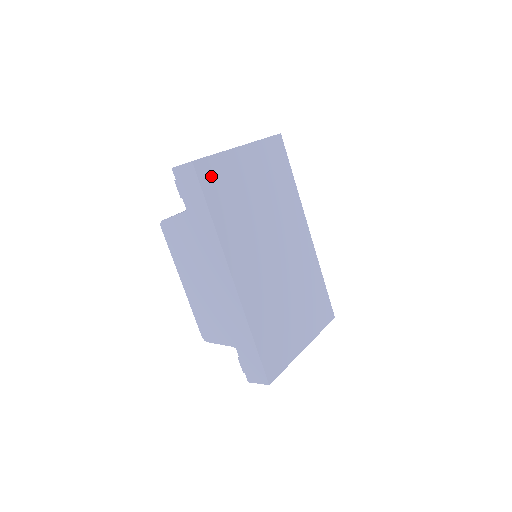
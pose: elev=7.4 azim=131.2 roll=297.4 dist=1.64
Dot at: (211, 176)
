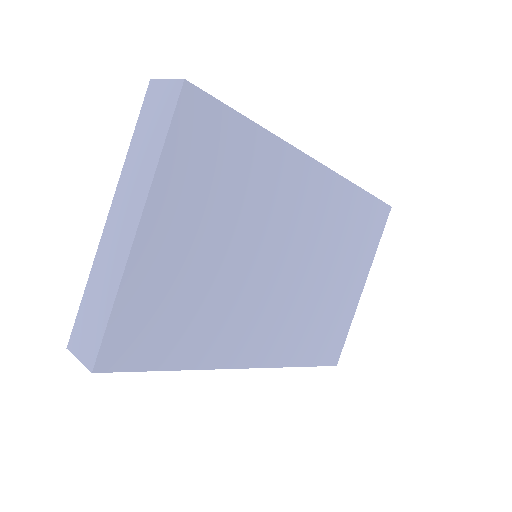
Dot at: (134, 340)
